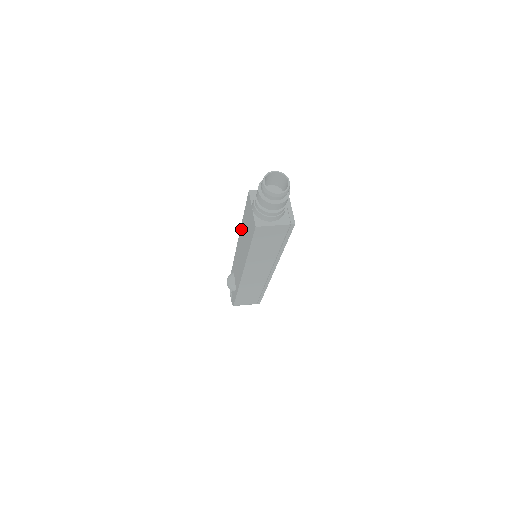
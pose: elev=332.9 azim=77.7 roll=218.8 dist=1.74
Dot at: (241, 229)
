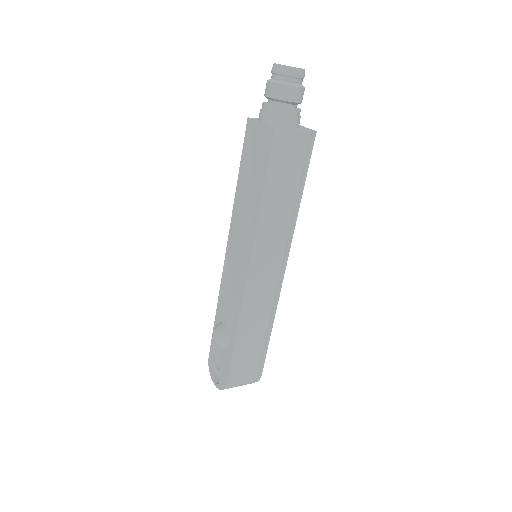
Dot at: (235, 206)
